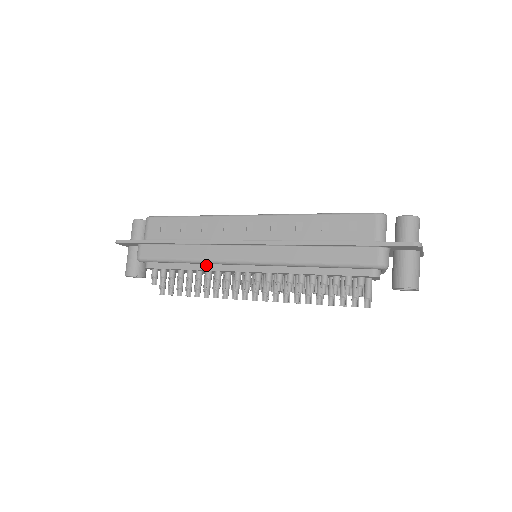
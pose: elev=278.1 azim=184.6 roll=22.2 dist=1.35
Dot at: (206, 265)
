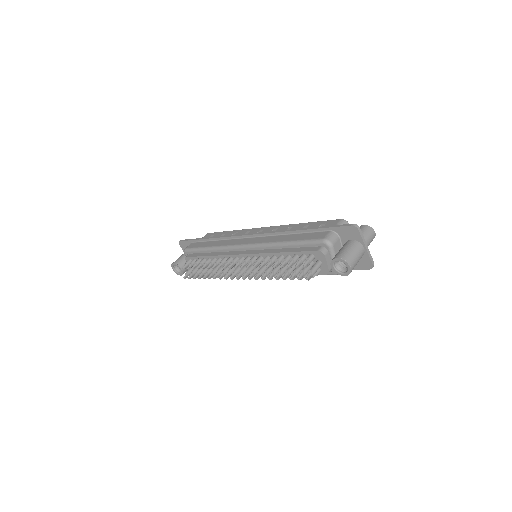
Dot at: (220, 253)
